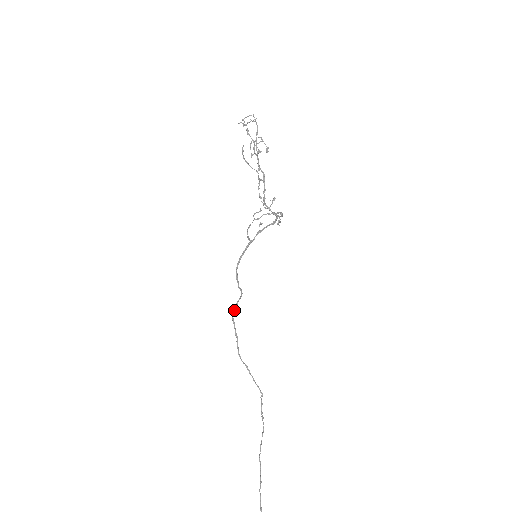
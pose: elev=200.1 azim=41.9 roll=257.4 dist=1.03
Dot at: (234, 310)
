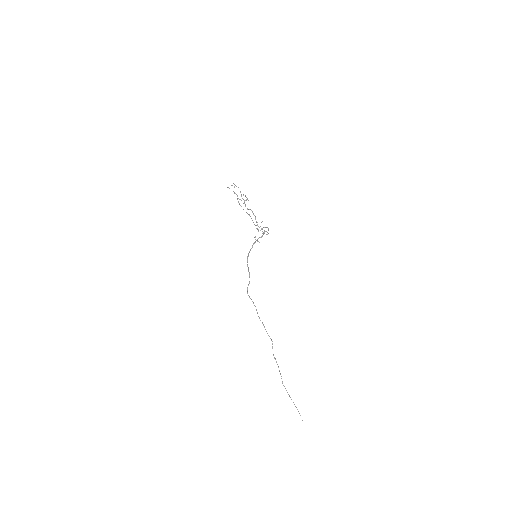
Dot at: (247, 292)
